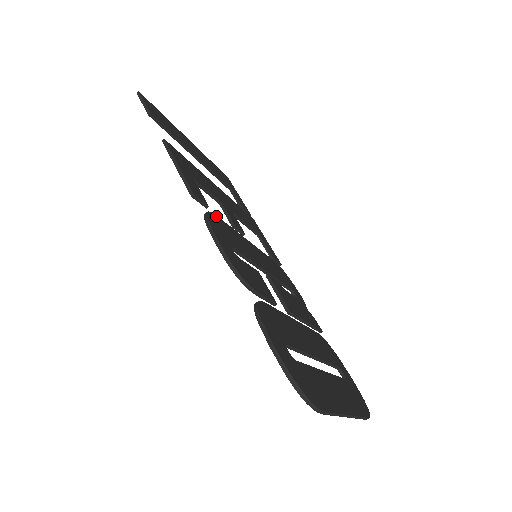
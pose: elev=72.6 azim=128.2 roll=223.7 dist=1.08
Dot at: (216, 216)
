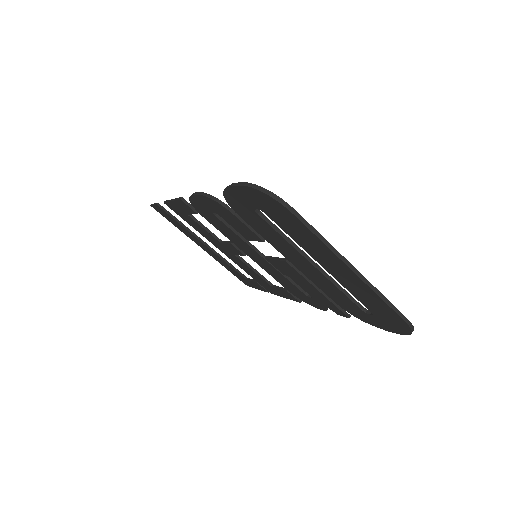
Dot at: occluded
